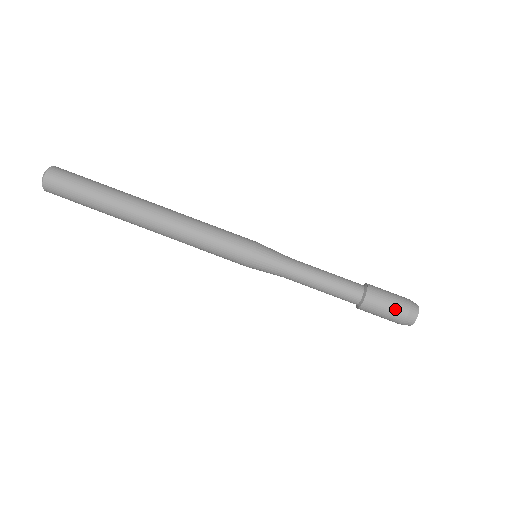
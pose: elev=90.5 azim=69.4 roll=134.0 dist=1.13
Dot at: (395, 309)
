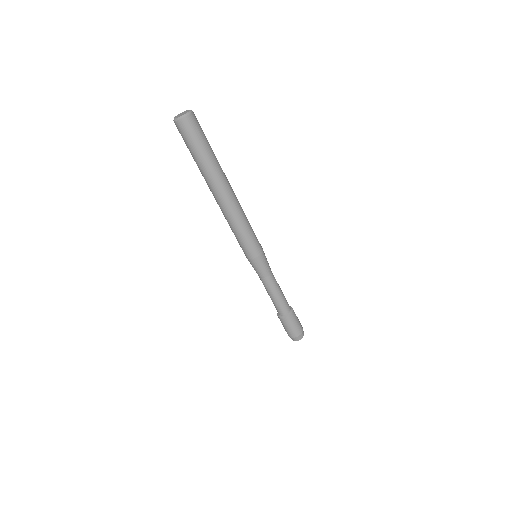
Dot at: (299, 327)
